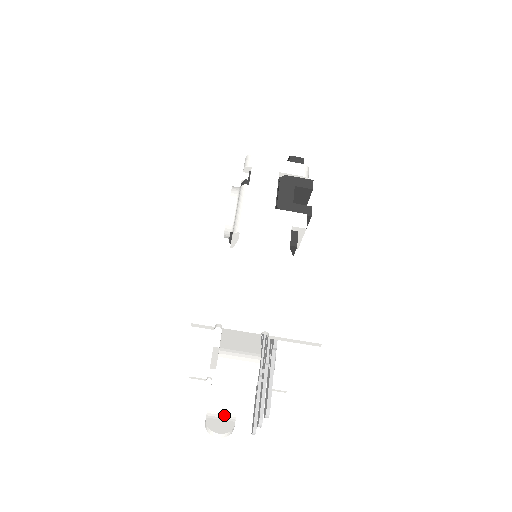
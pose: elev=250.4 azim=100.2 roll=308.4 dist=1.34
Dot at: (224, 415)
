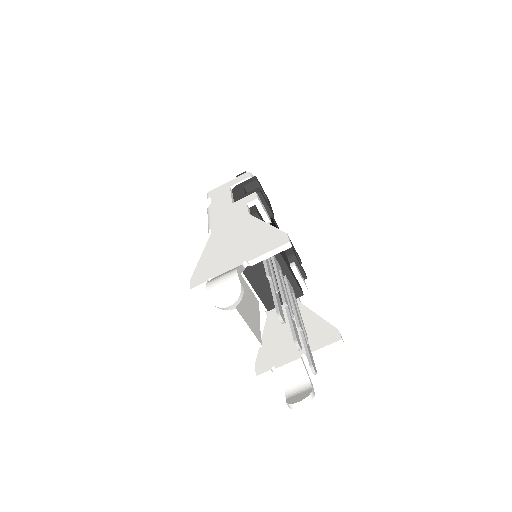
Dot at: (301, 390)
